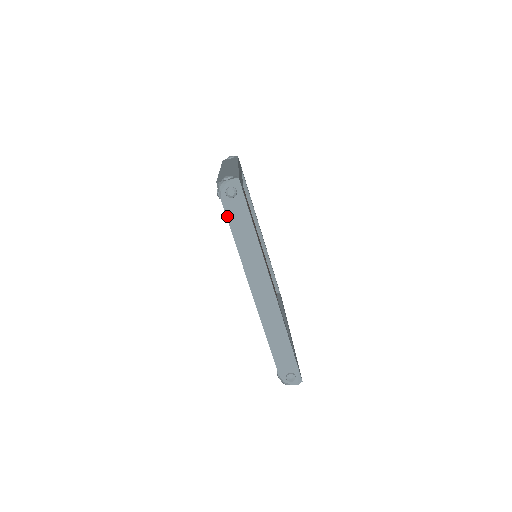
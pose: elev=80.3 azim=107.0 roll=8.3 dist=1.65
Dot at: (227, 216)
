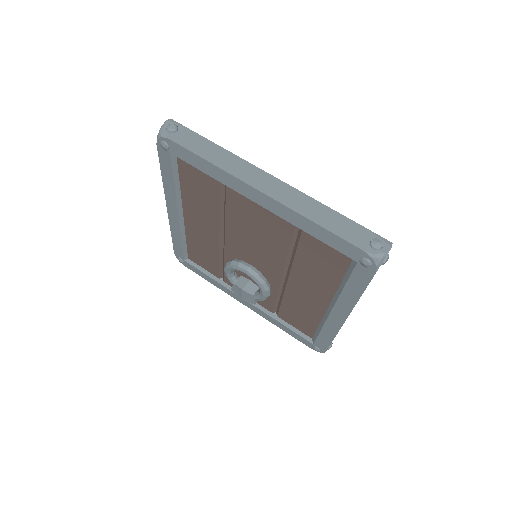
Dot at: (182, 146)
